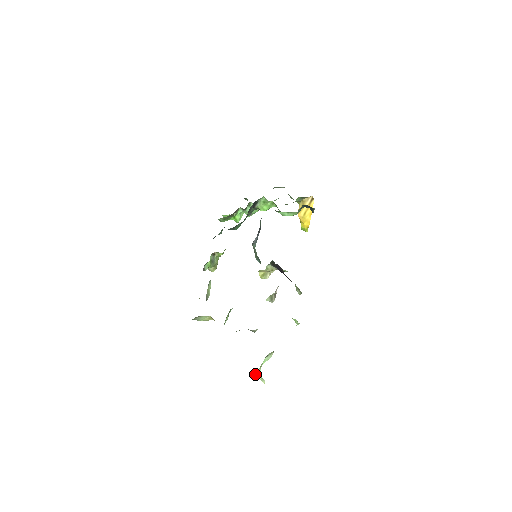
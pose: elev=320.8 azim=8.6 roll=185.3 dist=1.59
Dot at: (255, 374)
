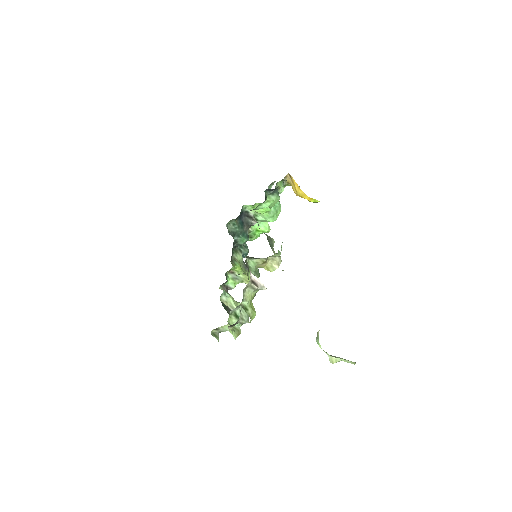
Dot at: (329, 358)
